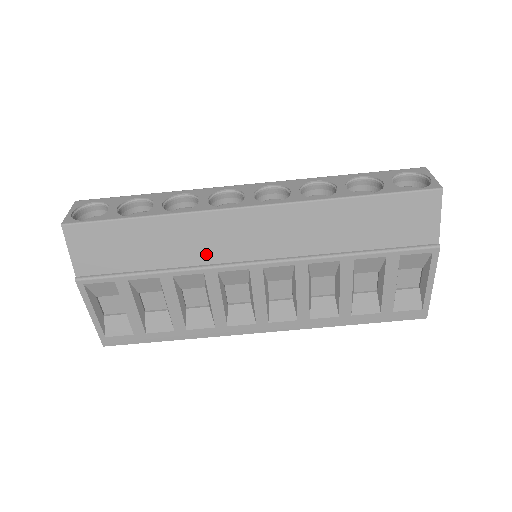
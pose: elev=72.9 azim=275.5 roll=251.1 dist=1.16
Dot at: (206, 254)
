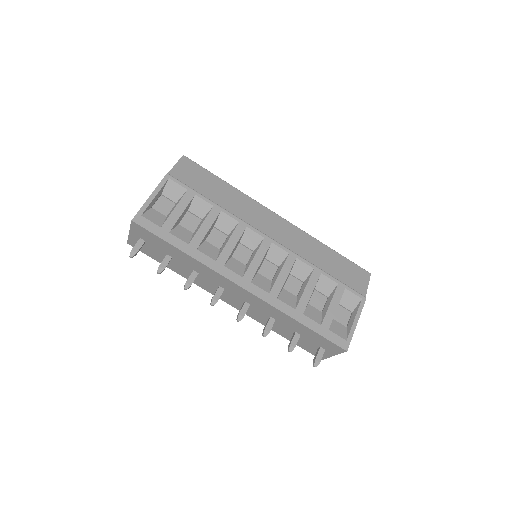
Dot at: (245, 217)
